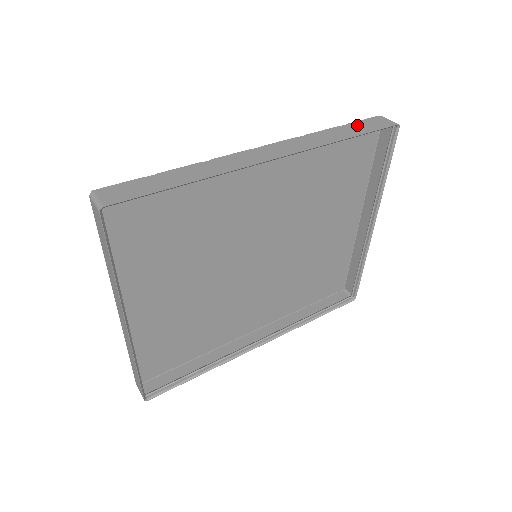
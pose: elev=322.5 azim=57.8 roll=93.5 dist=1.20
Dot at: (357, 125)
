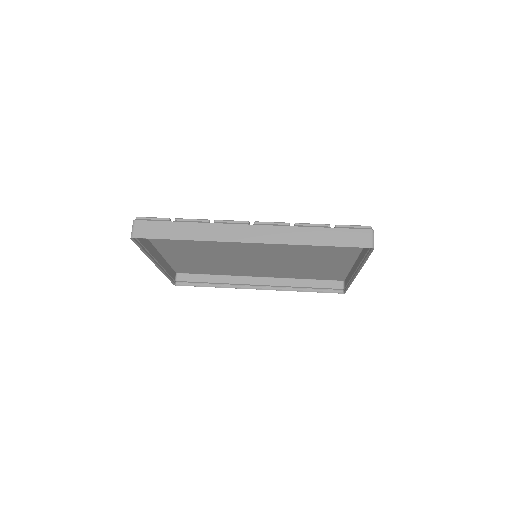
Dot at: (340, 233)
